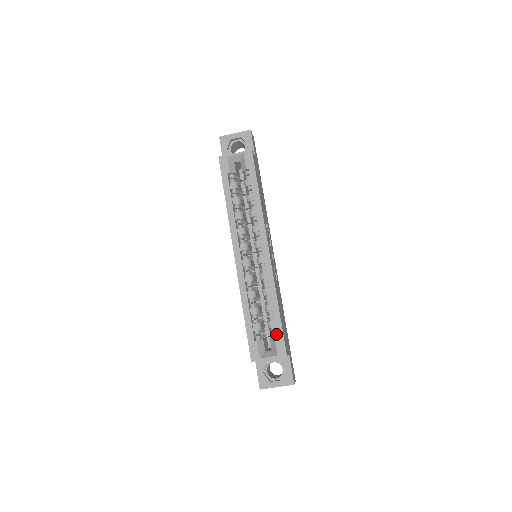
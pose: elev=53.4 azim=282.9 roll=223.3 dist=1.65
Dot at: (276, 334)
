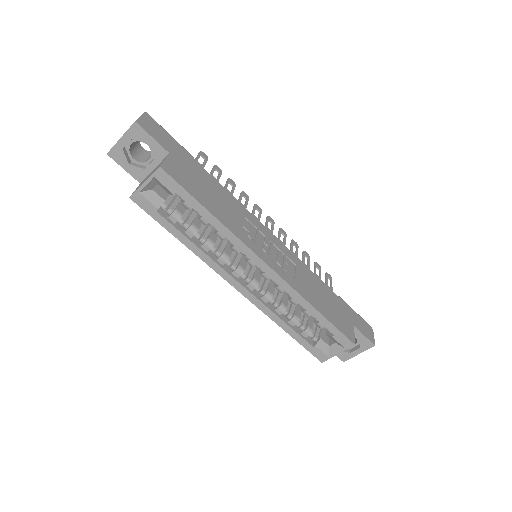
Dot at: (331, 333)
